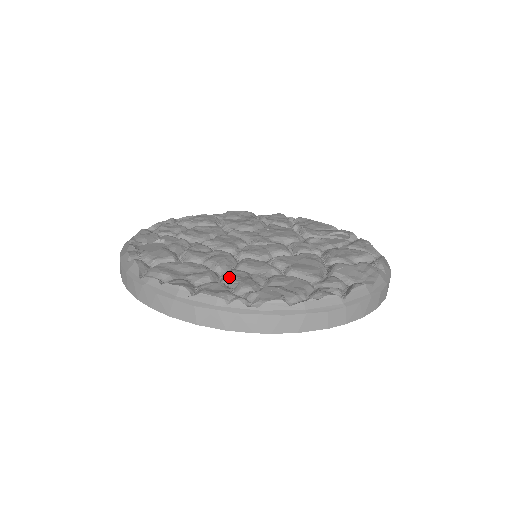
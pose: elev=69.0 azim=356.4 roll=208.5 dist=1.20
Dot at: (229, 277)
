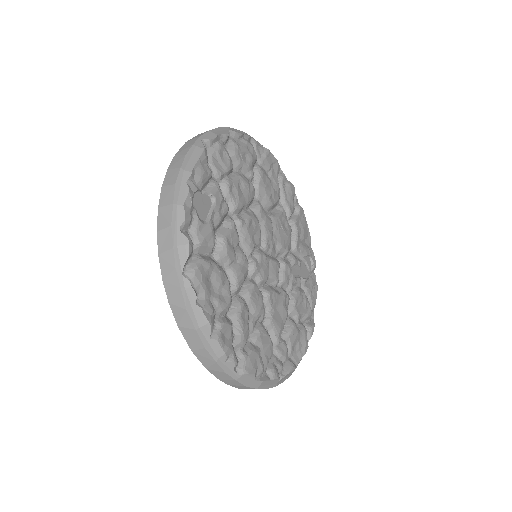
Dot at: (239, 318)
